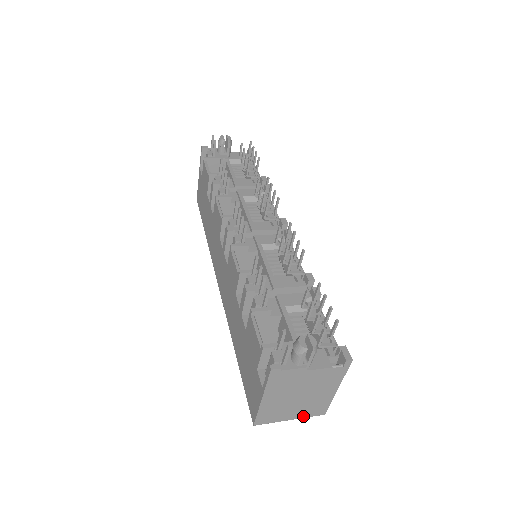
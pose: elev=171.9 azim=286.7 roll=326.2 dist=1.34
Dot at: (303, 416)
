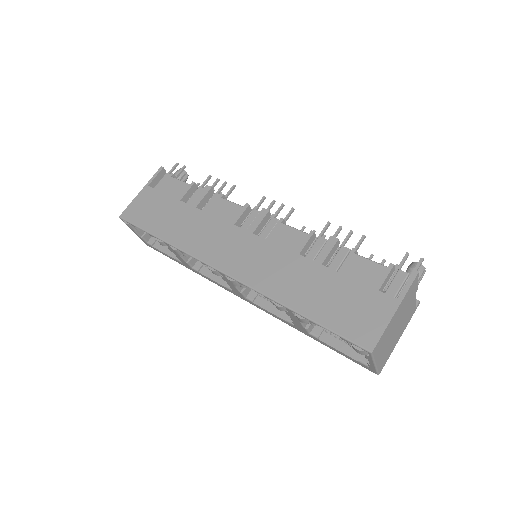
Dot at: (378, 365)
